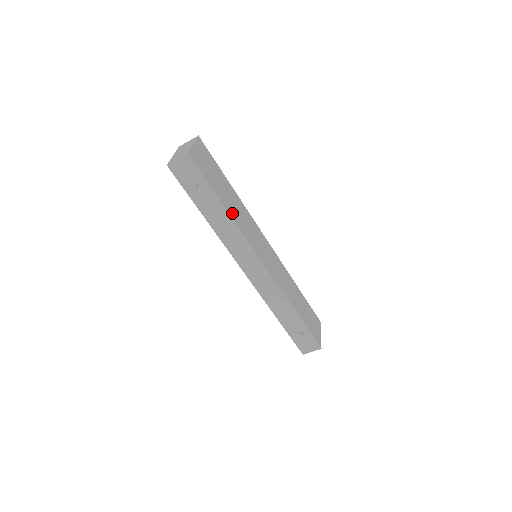
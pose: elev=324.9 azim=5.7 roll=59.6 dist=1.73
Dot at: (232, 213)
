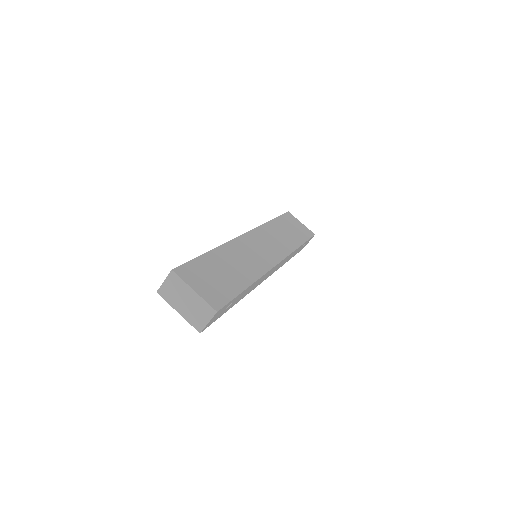
Dot at: (249, 277)
